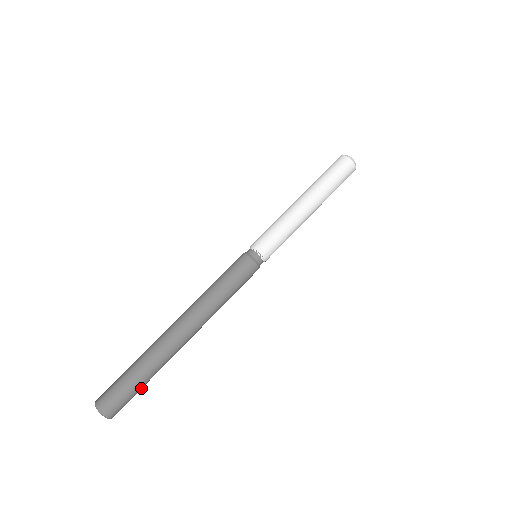
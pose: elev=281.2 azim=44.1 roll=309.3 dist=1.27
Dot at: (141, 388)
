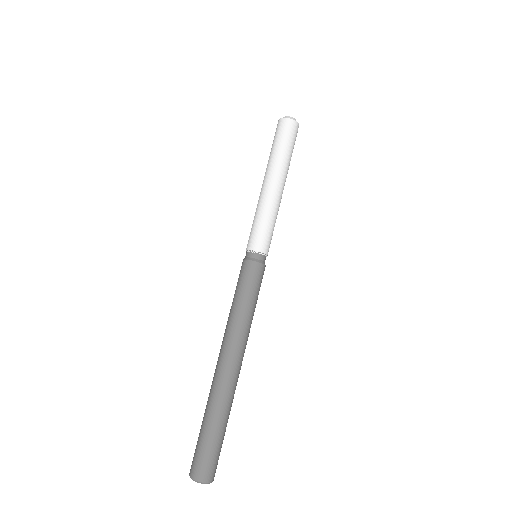
Dot at: occluded
